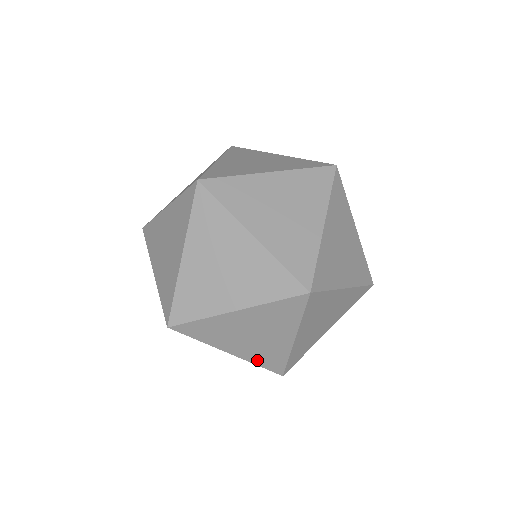
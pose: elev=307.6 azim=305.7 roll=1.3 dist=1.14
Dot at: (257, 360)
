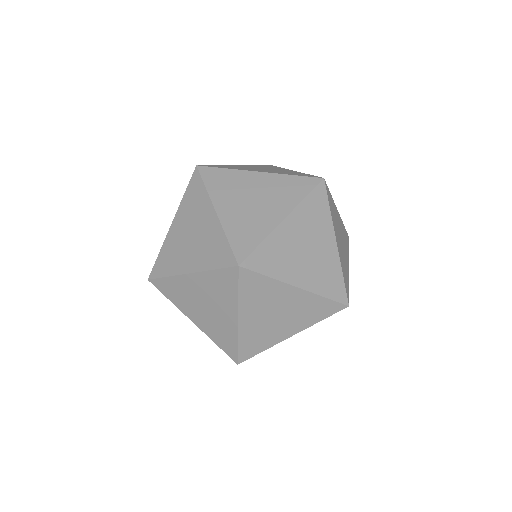
Dot at: (214, 337)
